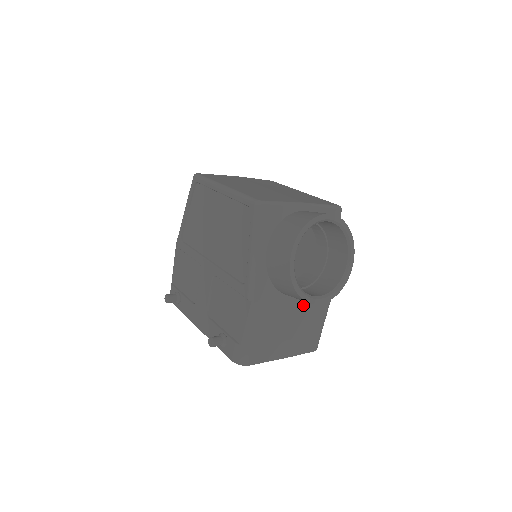
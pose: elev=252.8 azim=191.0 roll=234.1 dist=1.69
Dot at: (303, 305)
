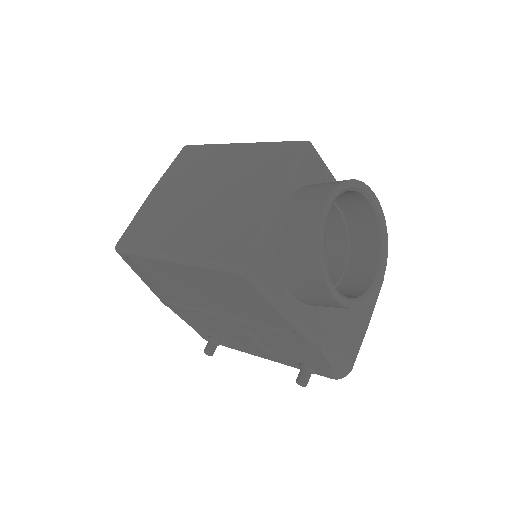
Dot at: occluded
